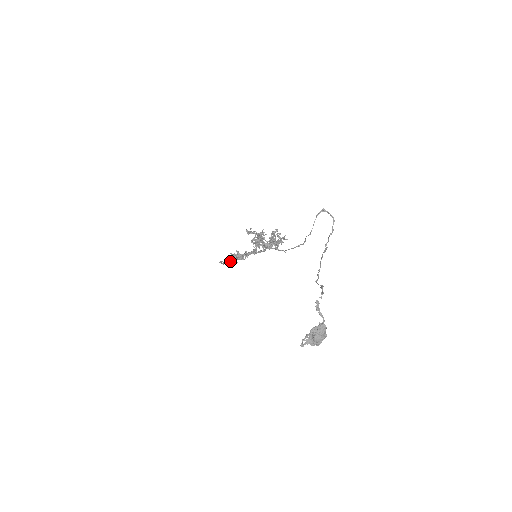
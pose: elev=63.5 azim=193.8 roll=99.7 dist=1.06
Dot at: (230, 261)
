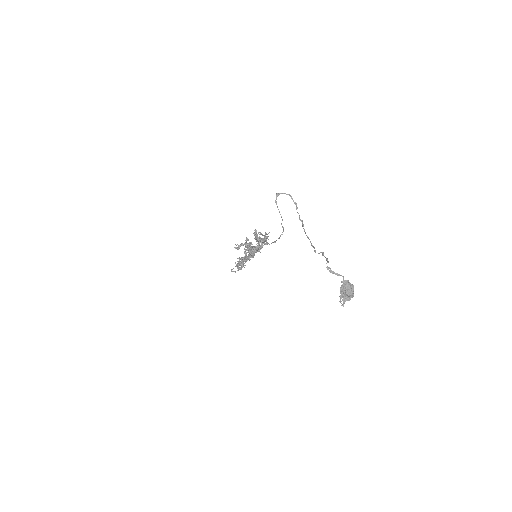
Dot at: (239, 268)
